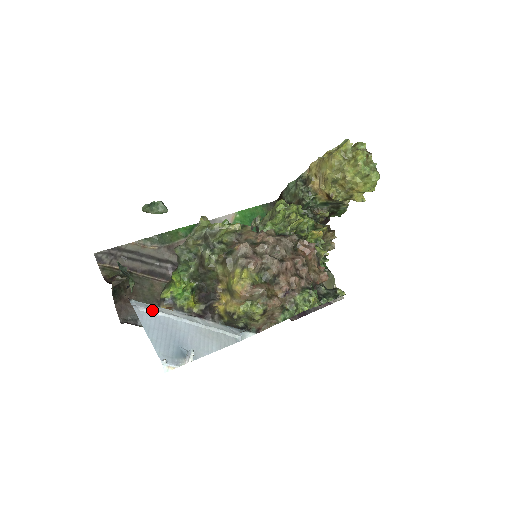
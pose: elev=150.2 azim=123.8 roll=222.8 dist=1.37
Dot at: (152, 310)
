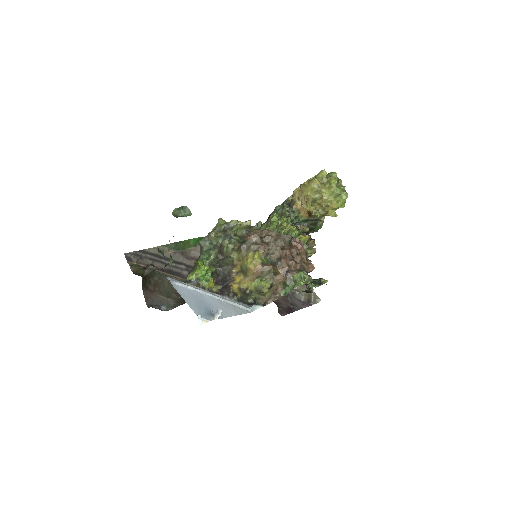
Dot at: (184, 284)
